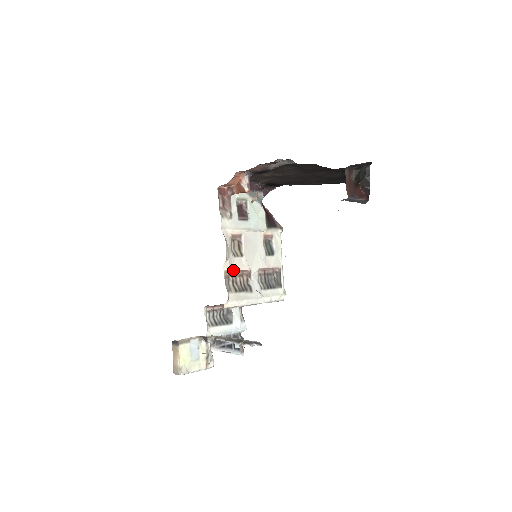
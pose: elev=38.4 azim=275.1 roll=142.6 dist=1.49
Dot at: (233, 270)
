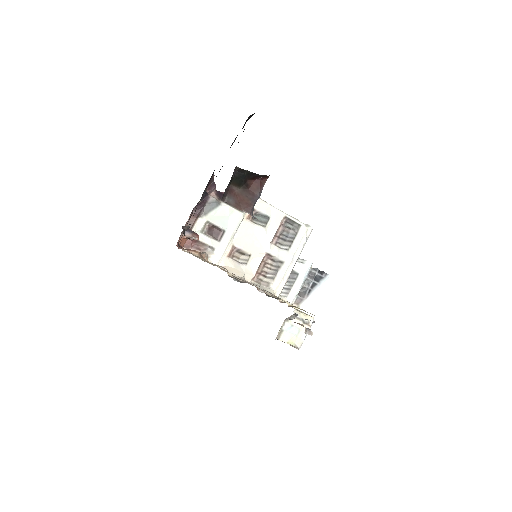
Dot at: (255, 272)
